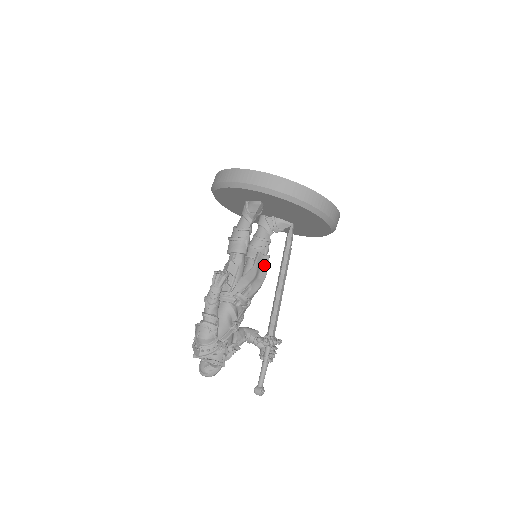
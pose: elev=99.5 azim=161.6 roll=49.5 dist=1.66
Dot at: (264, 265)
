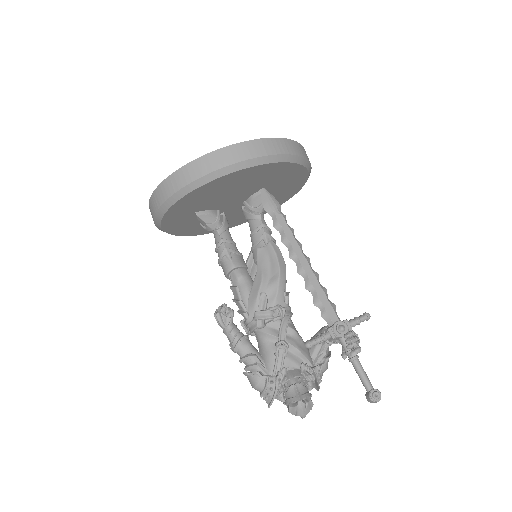
Dot at: (270, 257)
